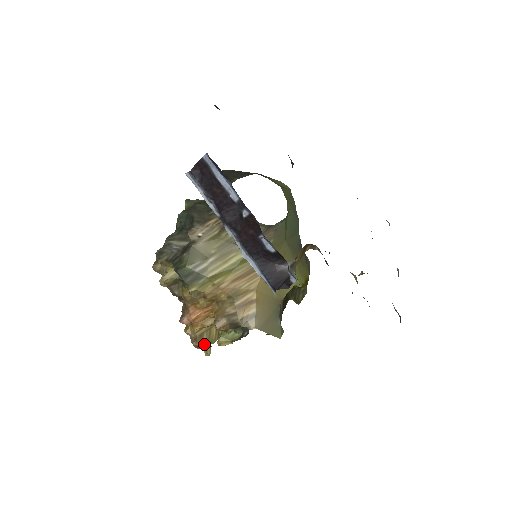
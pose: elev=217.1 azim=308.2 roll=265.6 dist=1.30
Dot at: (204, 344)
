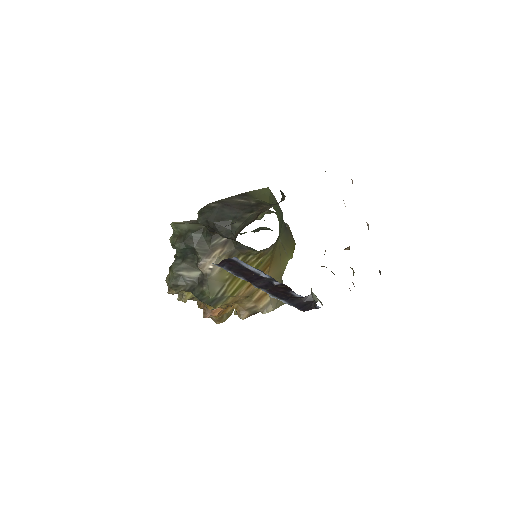
Dot at: (225, 320)
